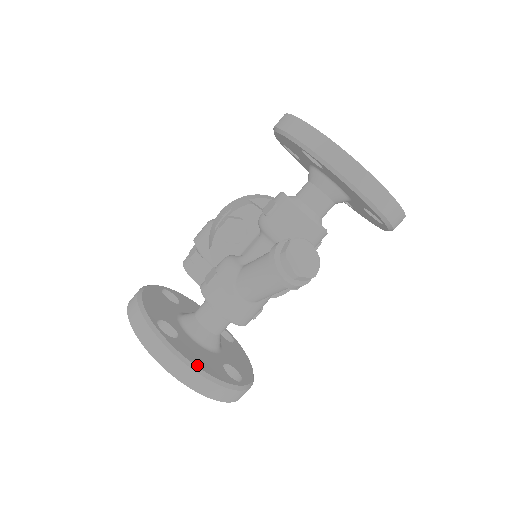
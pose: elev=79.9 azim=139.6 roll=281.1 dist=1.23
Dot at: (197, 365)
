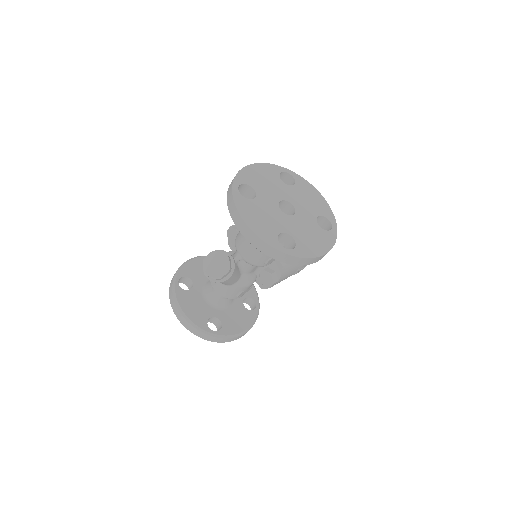
Dot at: (183, 308)
